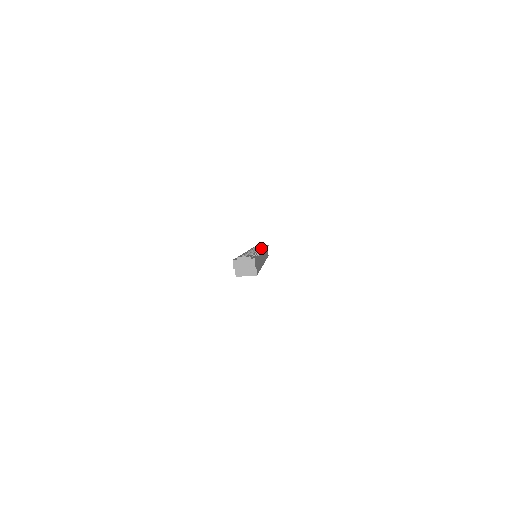
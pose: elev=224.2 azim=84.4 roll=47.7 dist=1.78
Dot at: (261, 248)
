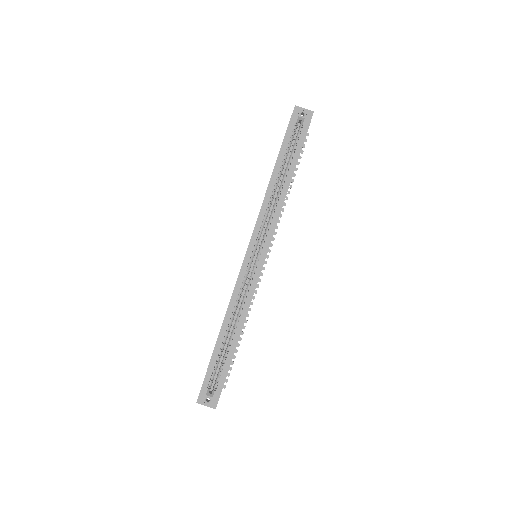
Dot at: occluded
